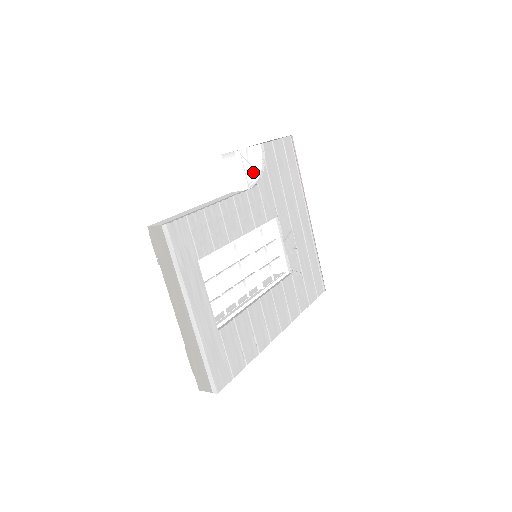
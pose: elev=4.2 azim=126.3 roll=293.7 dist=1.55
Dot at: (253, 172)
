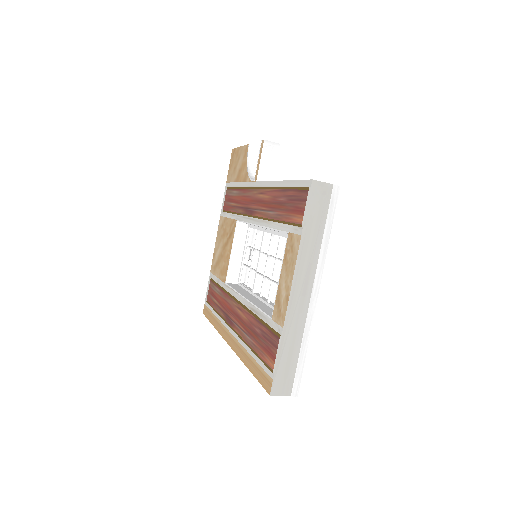
Dot at: occluded
